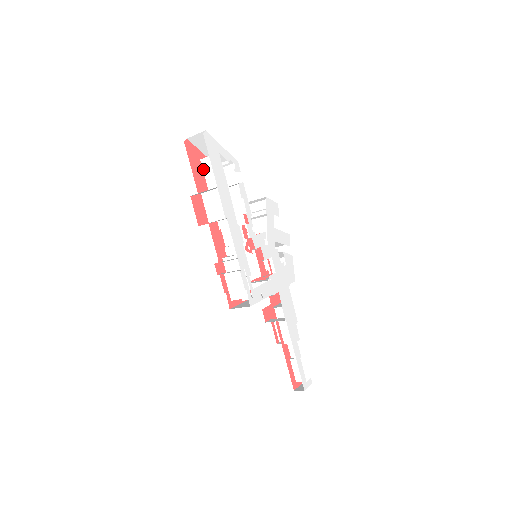
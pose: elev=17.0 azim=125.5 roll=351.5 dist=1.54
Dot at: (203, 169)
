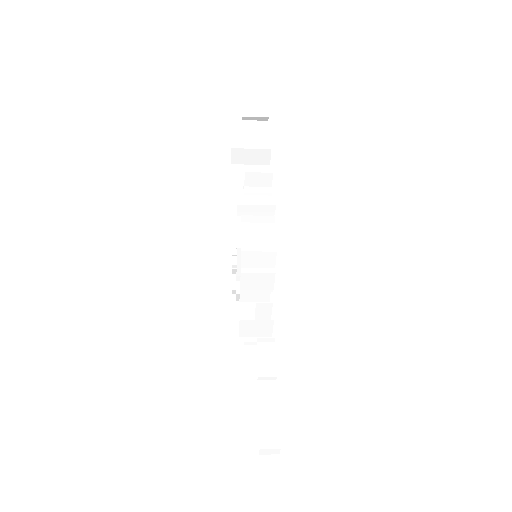
Dot at: occluded
